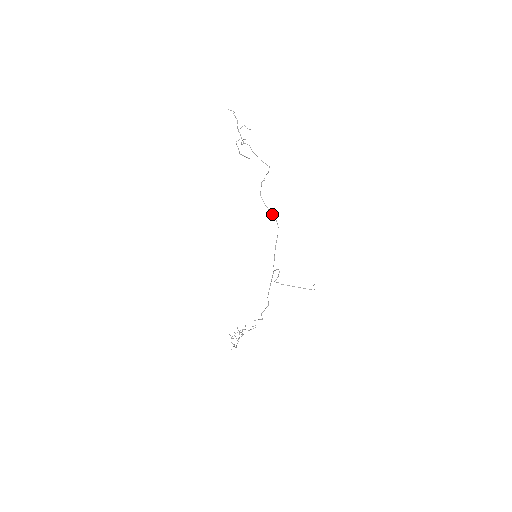
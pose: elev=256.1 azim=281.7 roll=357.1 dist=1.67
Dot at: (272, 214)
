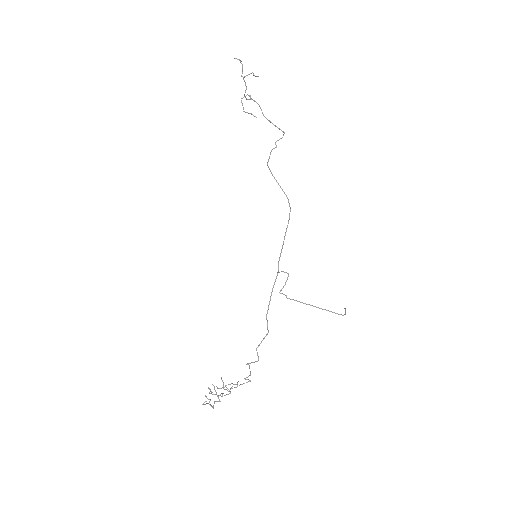
Dot at: (282, 190)
